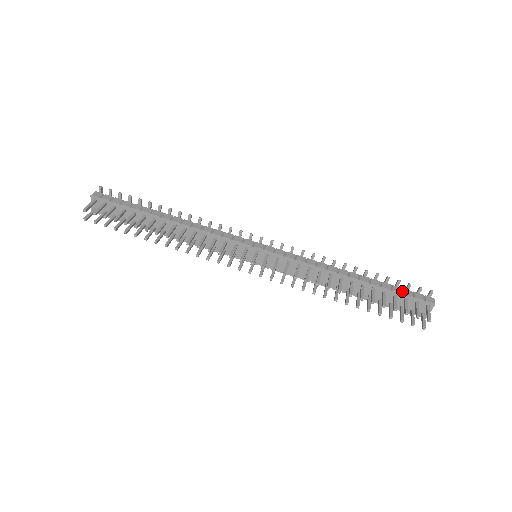
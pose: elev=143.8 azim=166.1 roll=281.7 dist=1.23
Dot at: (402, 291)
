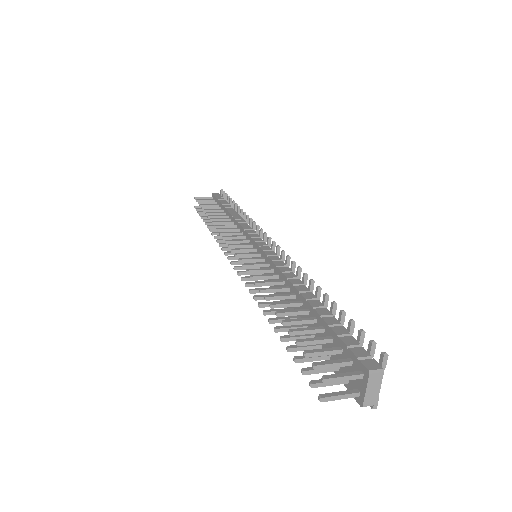
Dot at: (345, 336)
